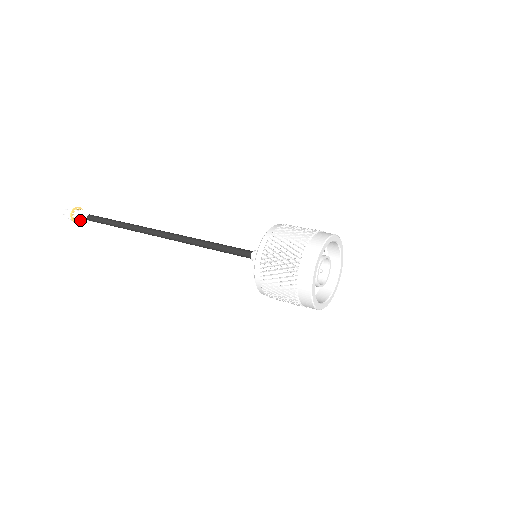
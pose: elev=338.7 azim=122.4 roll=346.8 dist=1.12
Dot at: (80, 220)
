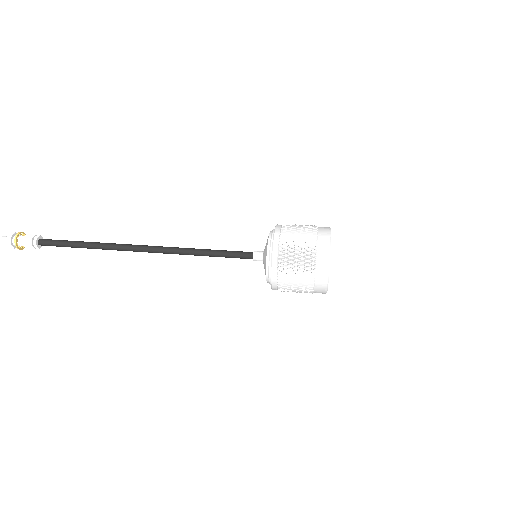
Dot at: (27, 246)
